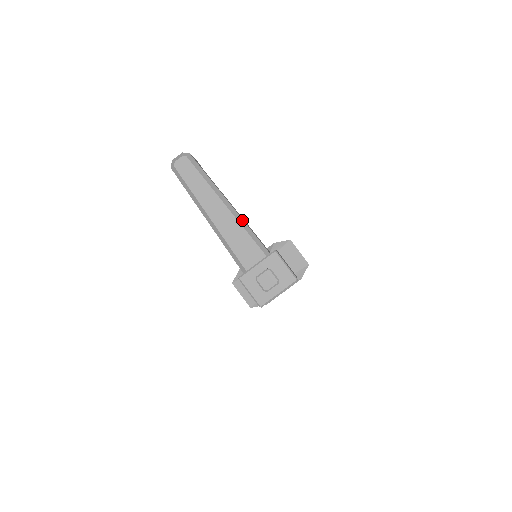
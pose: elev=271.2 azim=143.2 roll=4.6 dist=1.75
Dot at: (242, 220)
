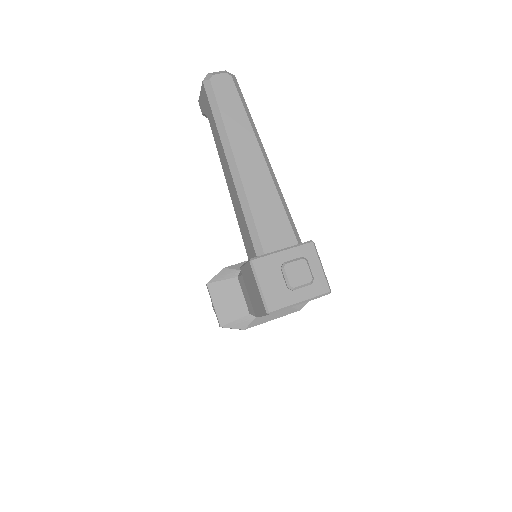
Dot at: (278, 185)
